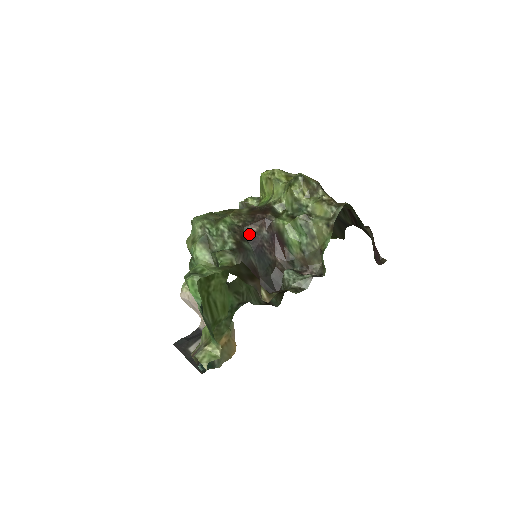
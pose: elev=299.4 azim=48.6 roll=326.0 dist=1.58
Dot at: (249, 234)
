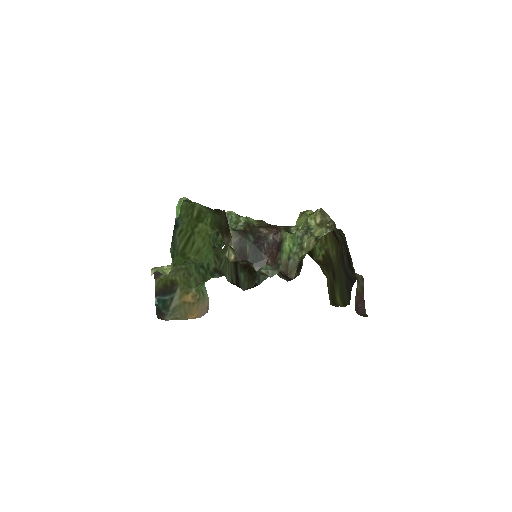
Dot at: (258, 232)
